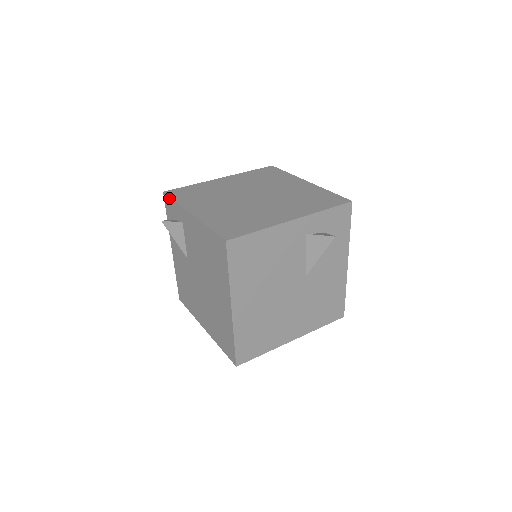
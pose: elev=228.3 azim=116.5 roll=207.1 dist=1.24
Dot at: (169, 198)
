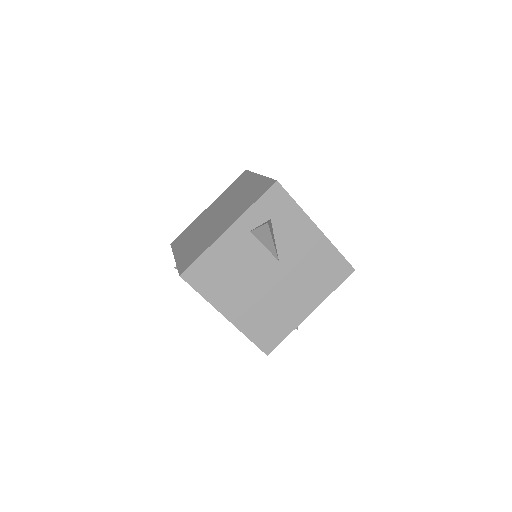
Dot at: occluded
